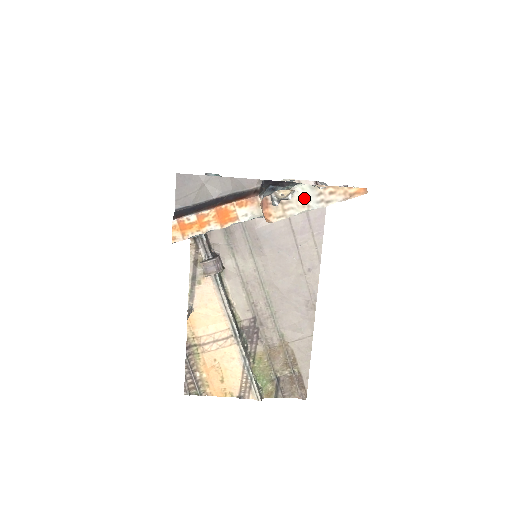
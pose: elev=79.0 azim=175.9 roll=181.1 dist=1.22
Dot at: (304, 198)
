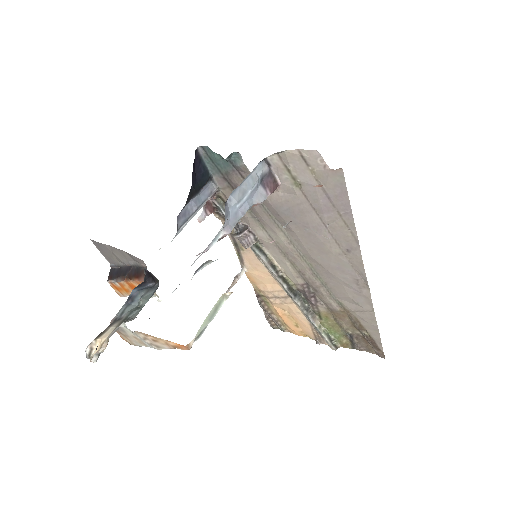
Dot at: (136, 337)
